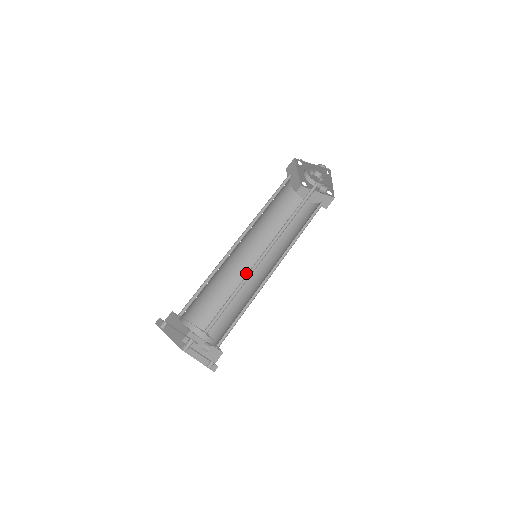
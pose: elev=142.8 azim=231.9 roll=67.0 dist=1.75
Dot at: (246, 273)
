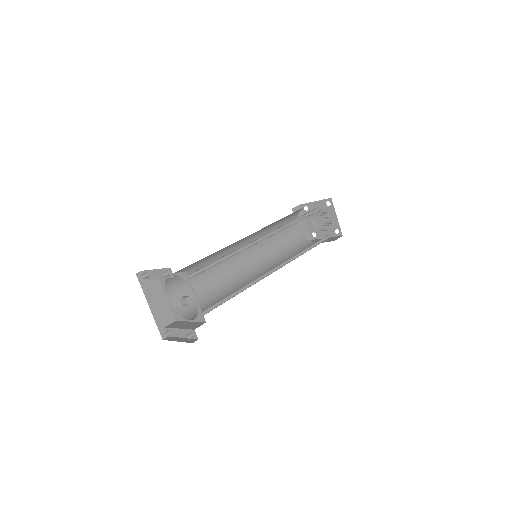
Dot at: (247, 280)
